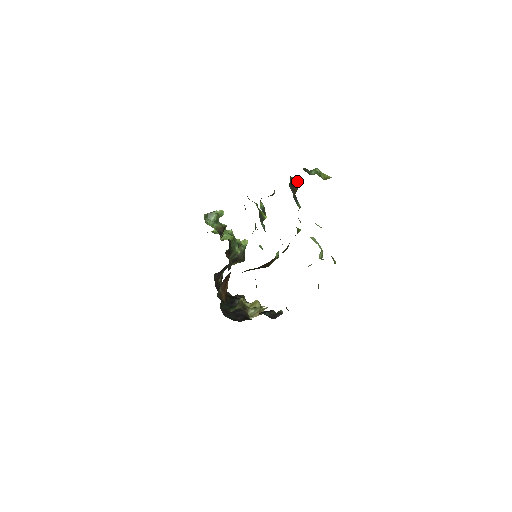
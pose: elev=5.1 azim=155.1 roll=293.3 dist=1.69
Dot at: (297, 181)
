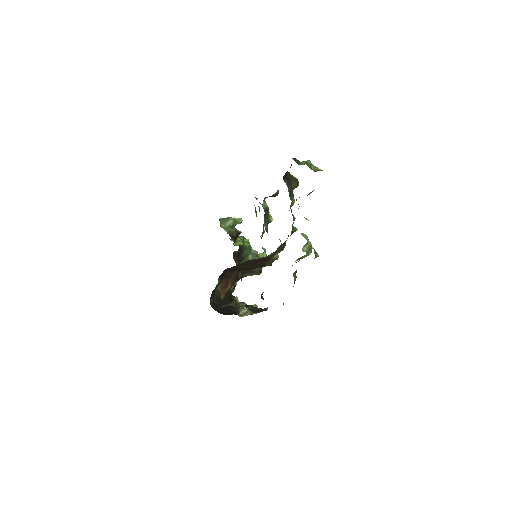
Dot at: (297, 179)
